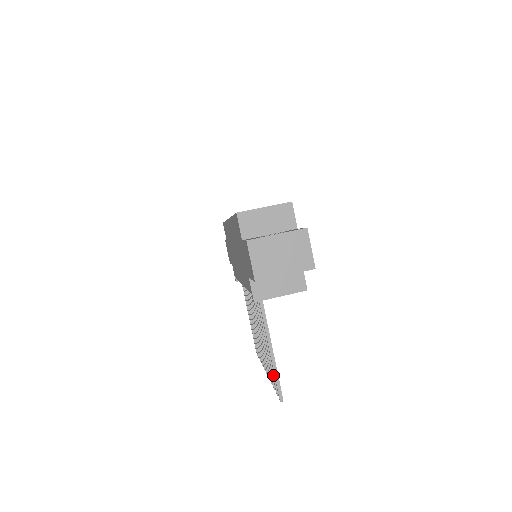
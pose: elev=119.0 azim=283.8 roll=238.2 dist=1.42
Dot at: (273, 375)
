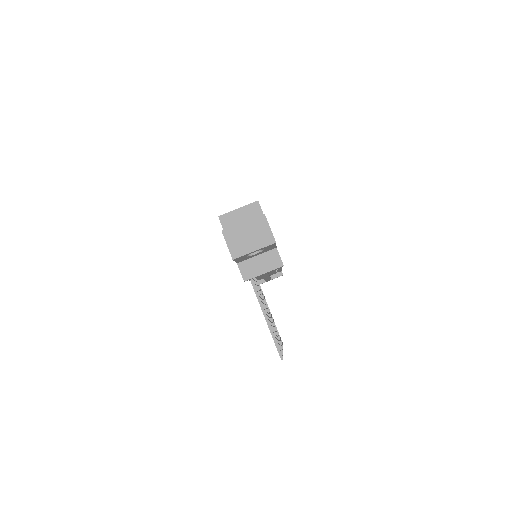
Dot at: occluded
